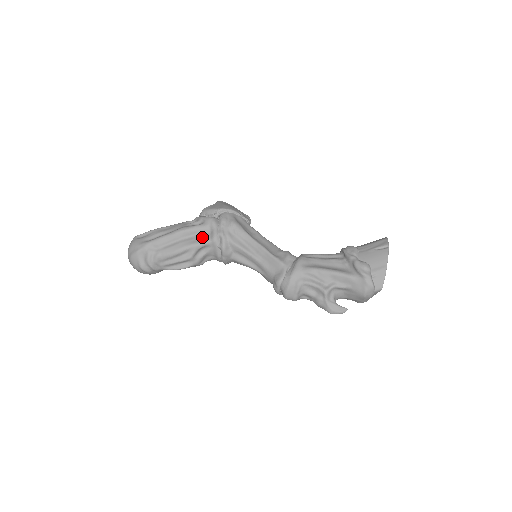
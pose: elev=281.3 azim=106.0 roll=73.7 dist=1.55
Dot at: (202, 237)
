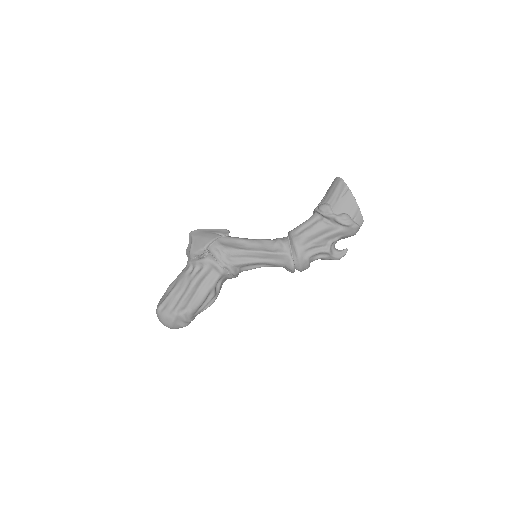
Dot at: (211, 277)
